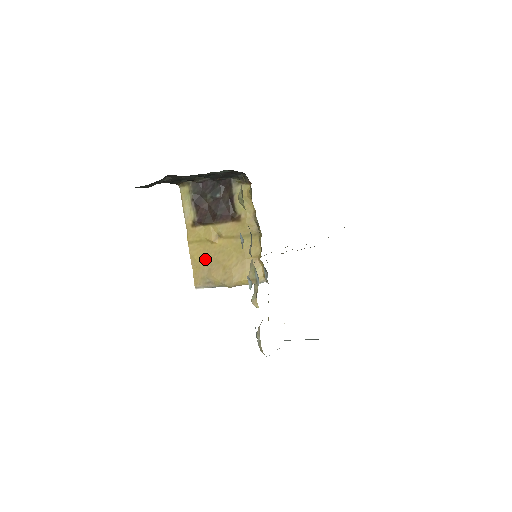
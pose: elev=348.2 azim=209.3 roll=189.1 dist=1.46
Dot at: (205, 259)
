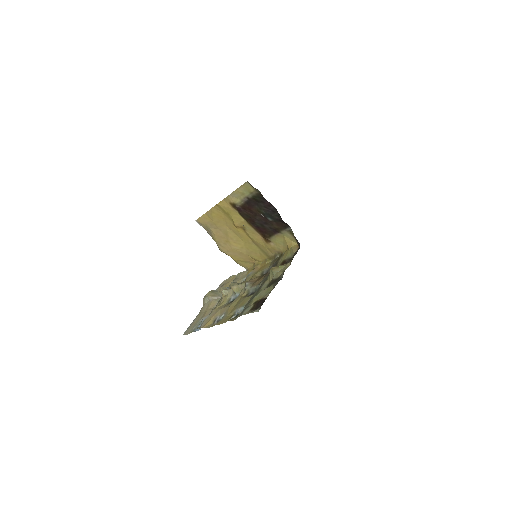
Dot at: (219, 223)
